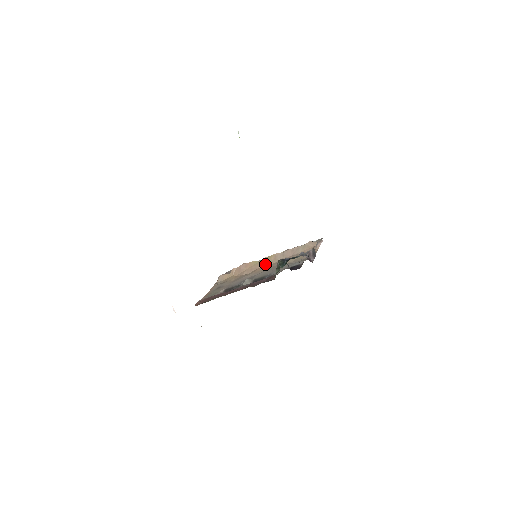
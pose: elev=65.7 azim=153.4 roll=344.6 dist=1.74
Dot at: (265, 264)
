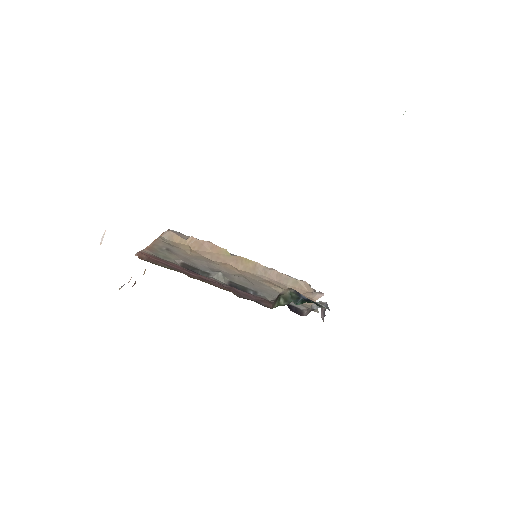
Dot at: (239, 265)
